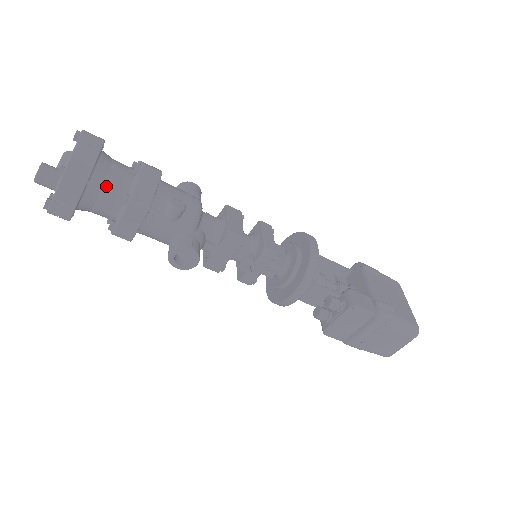
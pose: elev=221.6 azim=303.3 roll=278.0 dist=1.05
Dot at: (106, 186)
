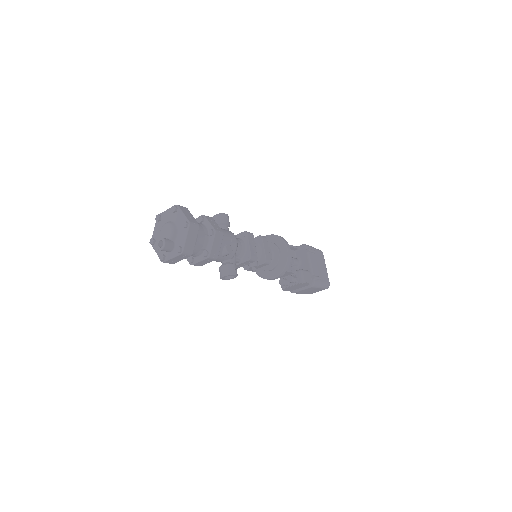
Dot at: (196, 247)
